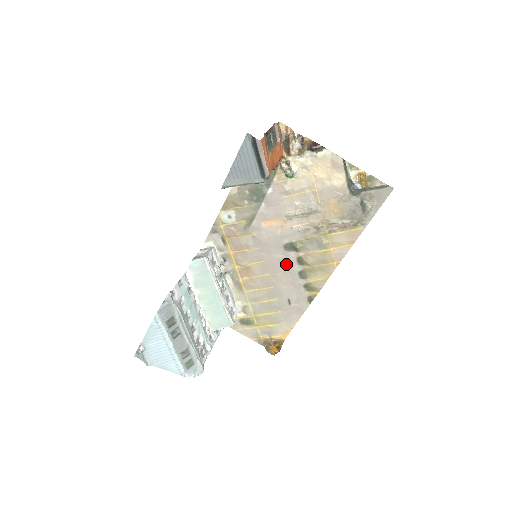
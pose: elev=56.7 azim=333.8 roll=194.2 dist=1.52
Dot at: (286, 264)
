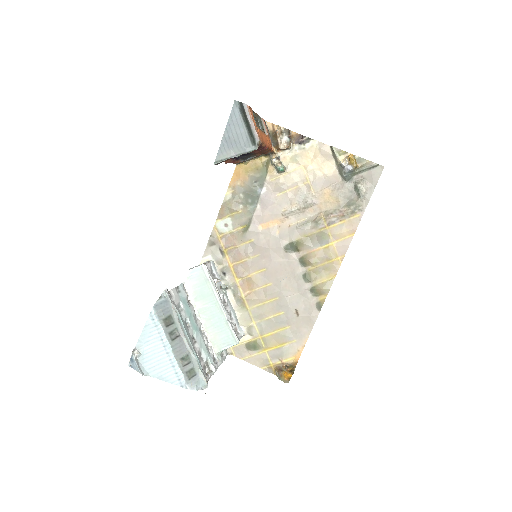
Dot at: (288, 268)
